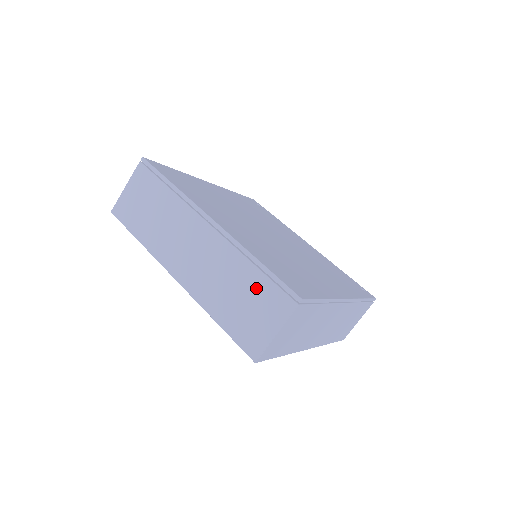
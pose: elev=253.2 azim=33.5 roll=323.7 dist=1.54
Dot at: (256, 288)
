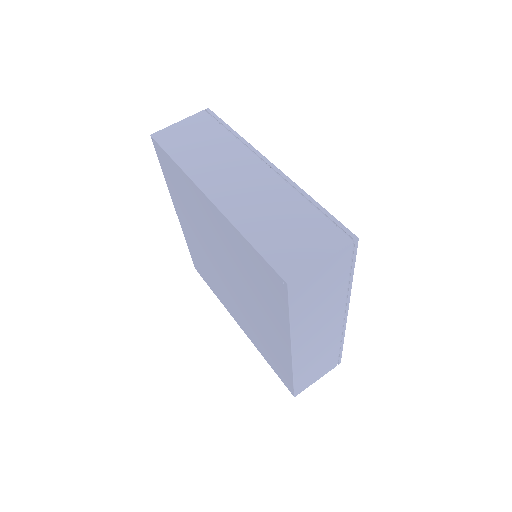
Dot at: (307, 221)
